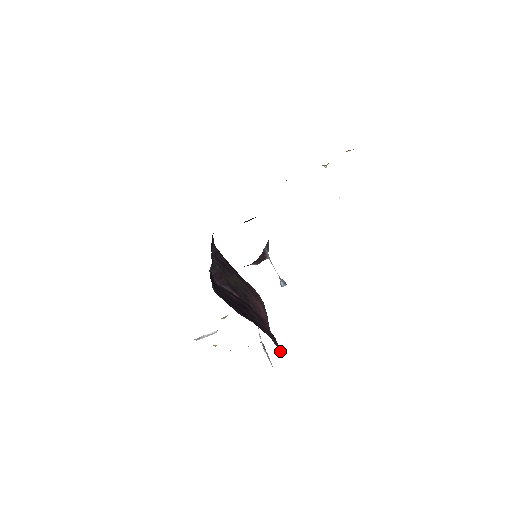
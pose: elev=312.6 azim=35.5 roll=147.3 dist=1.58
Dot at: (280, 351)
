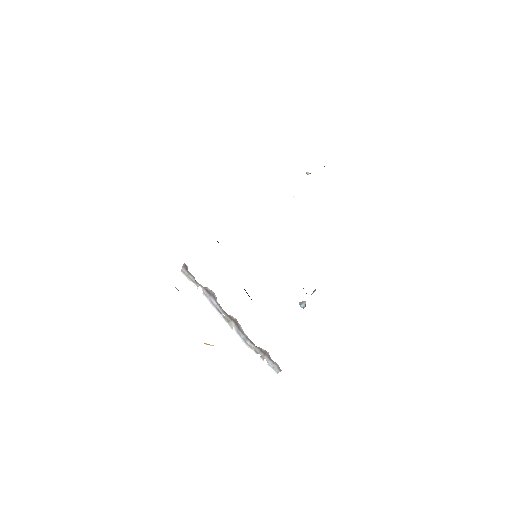
Dot at: occluded
